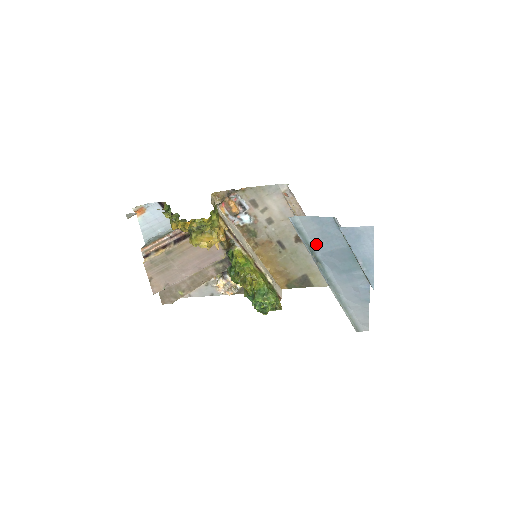
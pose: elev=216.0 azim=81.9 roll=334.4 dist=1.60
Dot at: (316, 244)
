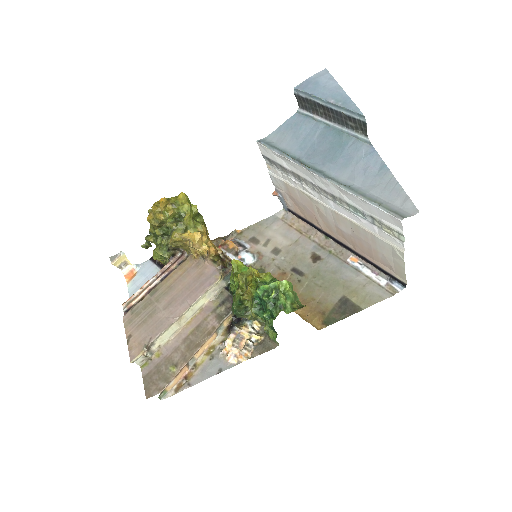
Dot at: (294, 150)
